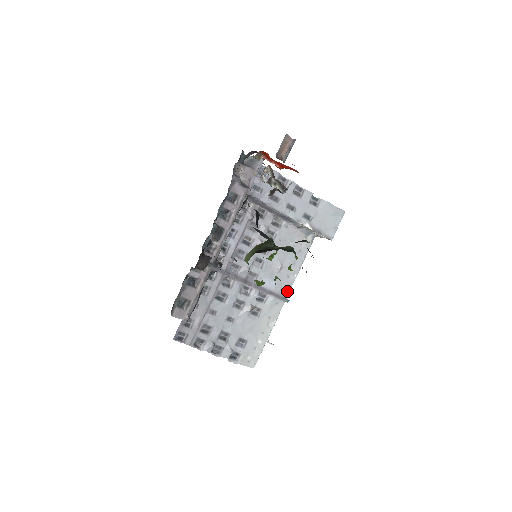
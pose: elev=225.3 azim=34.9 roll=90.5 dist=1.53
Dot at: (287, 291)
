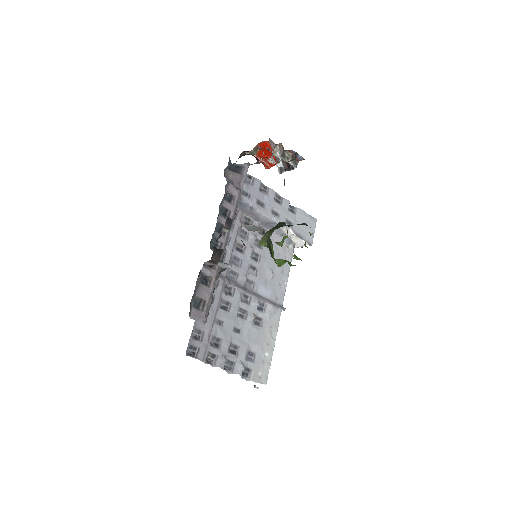
Dot at: (281, 299)
